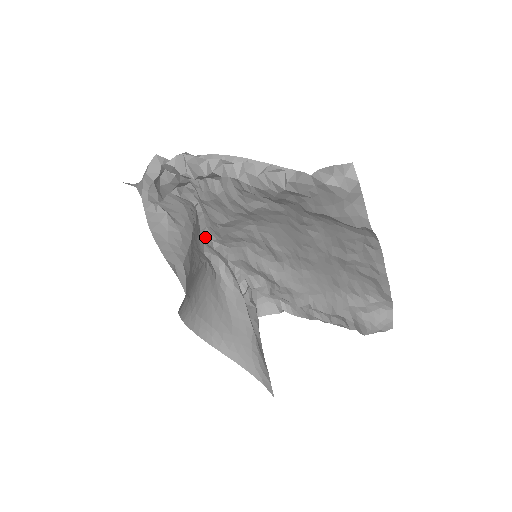
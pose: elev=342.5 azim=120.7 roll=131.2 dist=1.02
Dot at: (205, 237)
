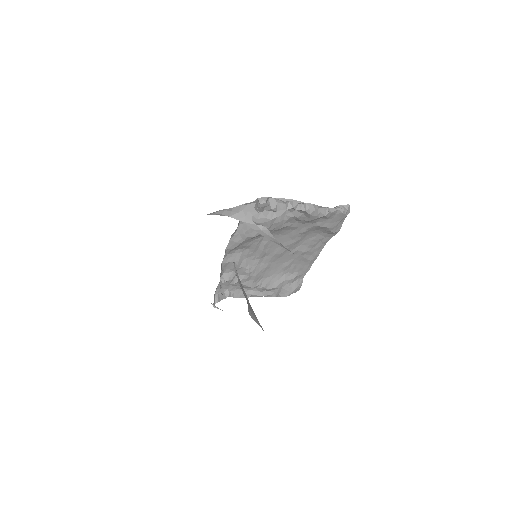
Dot at: occluded
